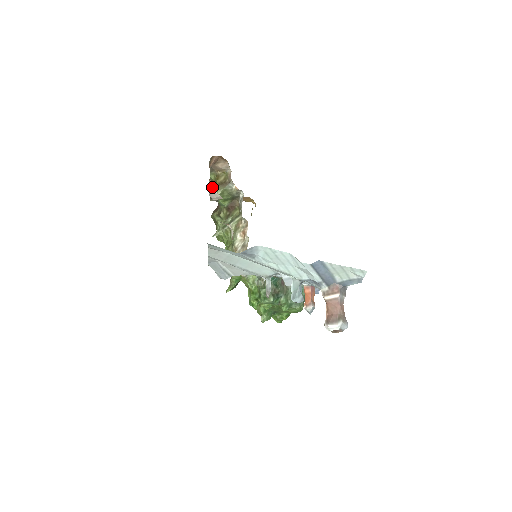
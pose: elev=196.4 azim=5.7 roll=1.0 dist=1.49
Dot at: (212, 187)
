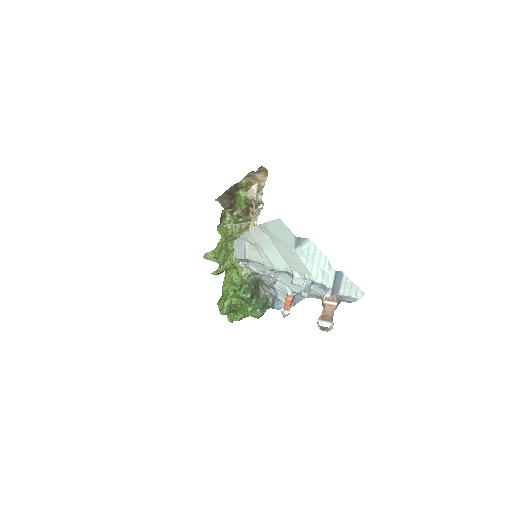
Dot at: (255, 187)
